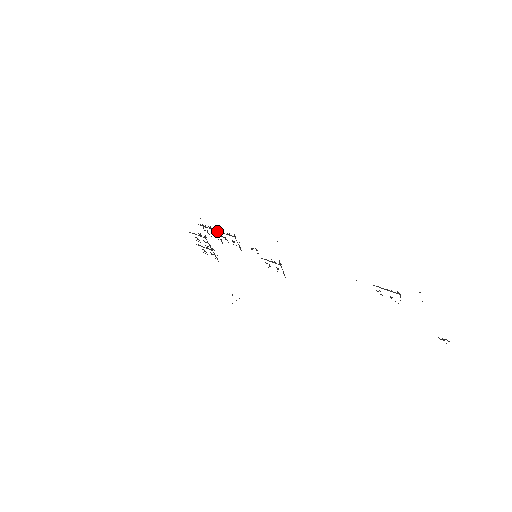
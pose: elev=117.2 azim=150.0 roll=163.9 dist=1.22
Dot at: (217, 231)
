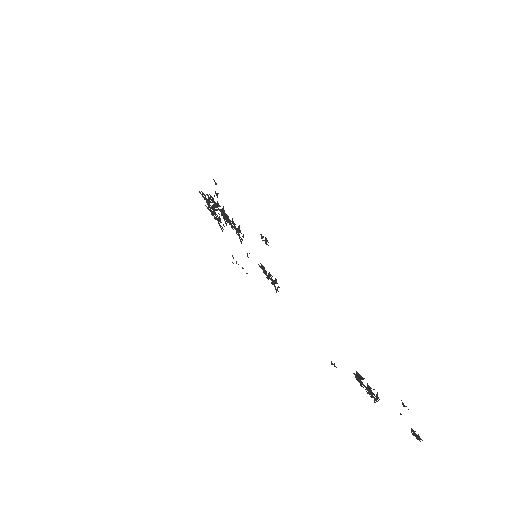
Dot at: (222, 214)
